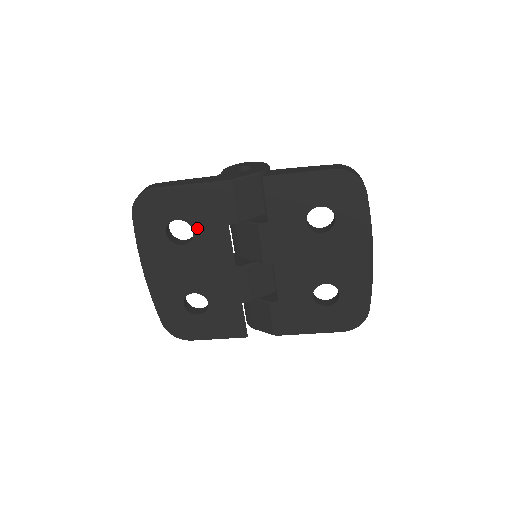
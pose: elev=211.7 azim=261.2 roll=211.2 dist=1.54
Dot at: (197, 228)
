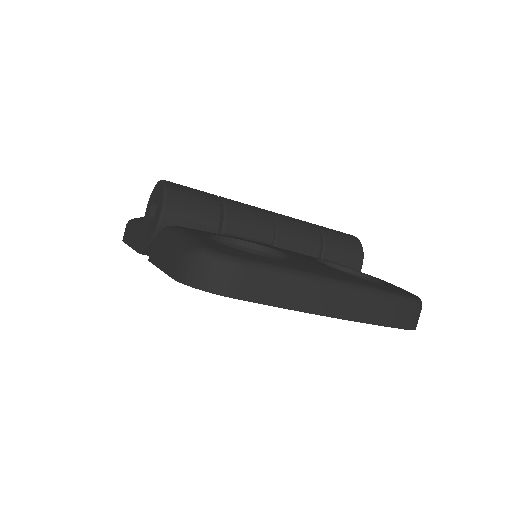
Dot at: occluded
